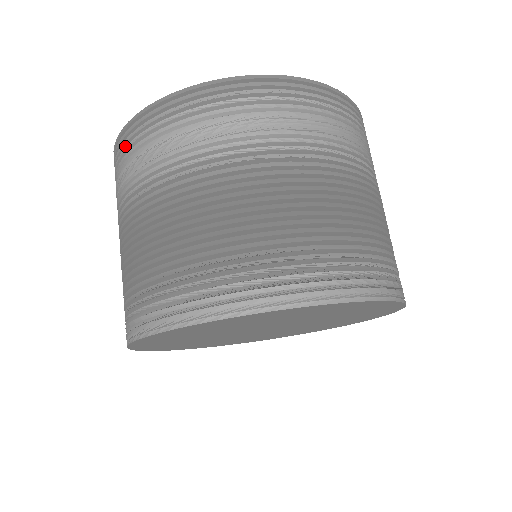
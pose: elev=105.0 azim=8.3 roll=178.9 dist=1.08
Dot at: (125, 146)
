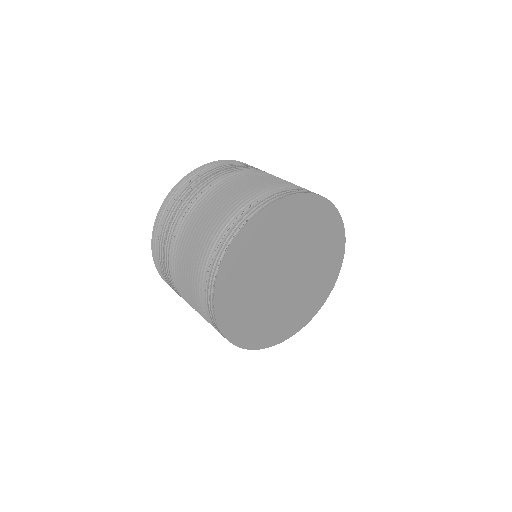
Dot at: (164, 214)
